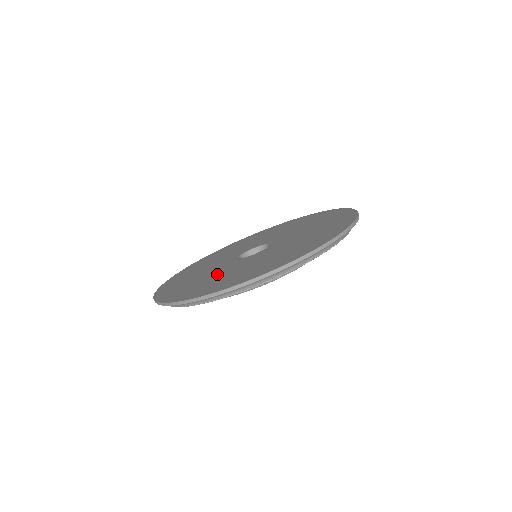
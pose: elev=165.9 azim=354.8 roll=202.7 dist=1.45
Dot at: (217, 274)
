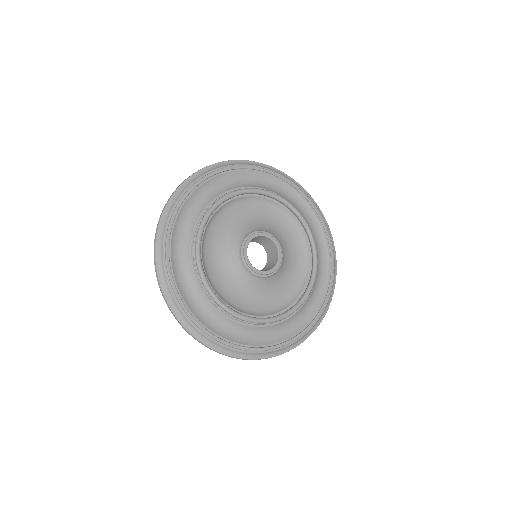
Dot at: occluded
